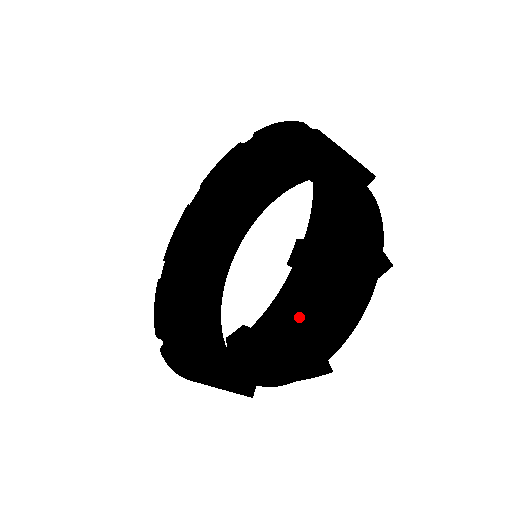
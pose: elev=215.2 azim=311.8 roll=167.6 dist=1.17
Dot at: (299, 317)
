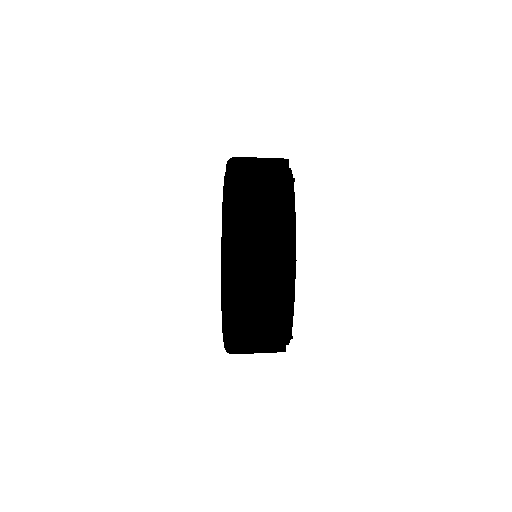
Dot at: (243, 314)
